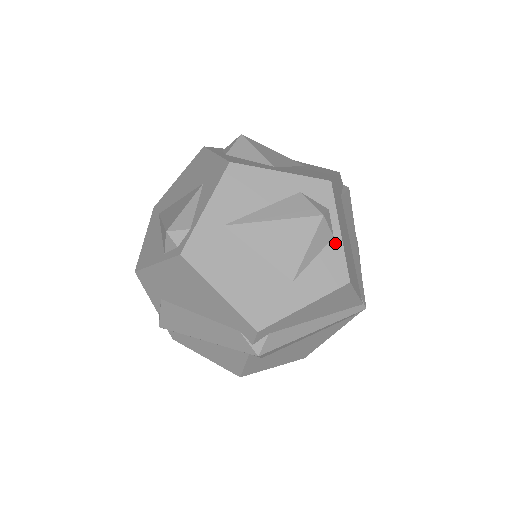
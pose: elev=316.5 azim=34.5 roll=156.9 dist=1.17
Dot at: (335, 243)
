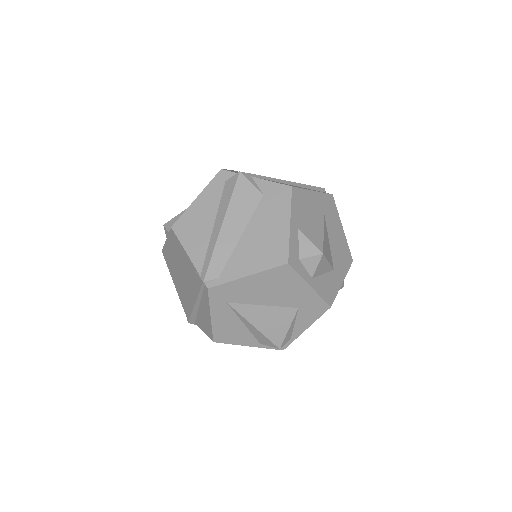
Dot at: occluded
